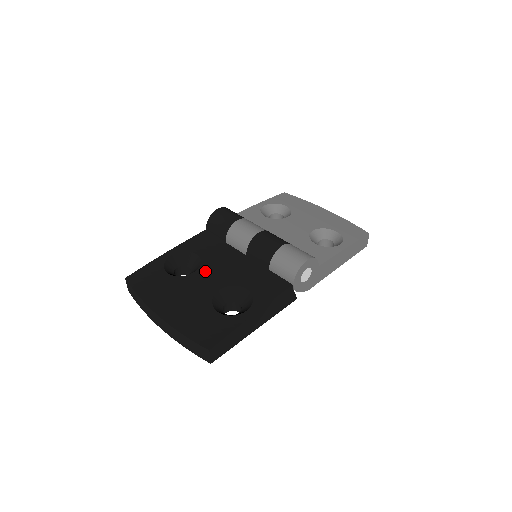
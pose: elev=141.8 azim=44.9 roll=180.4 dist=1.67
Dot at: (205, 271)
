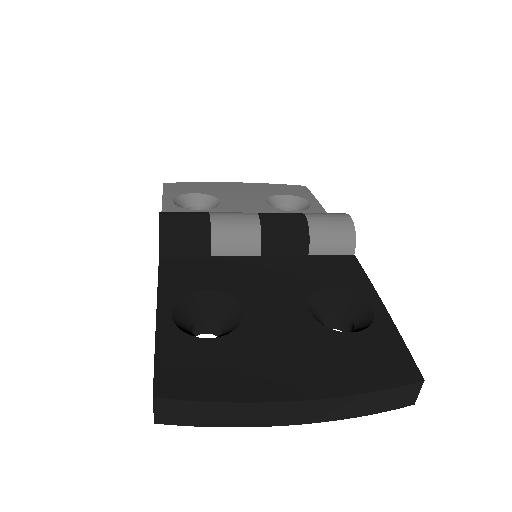
Dot at: (254, 301)
